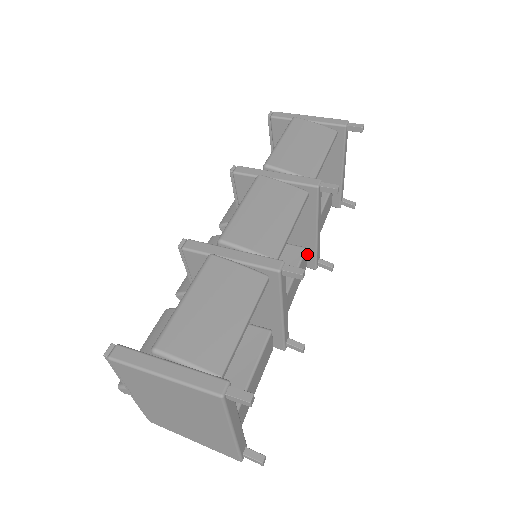
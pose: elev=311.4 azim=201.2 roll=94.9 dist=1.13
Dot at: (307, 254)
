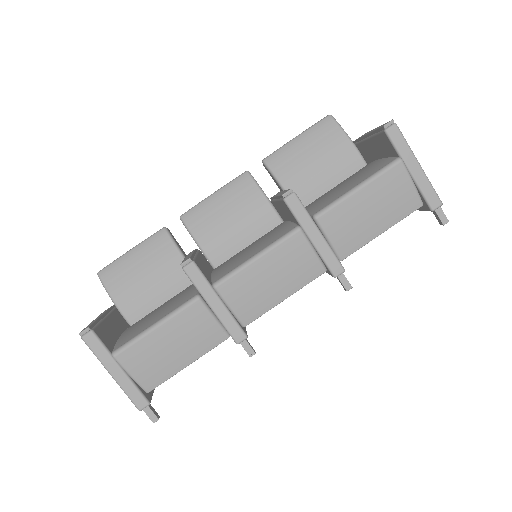
Dot at: occluded
